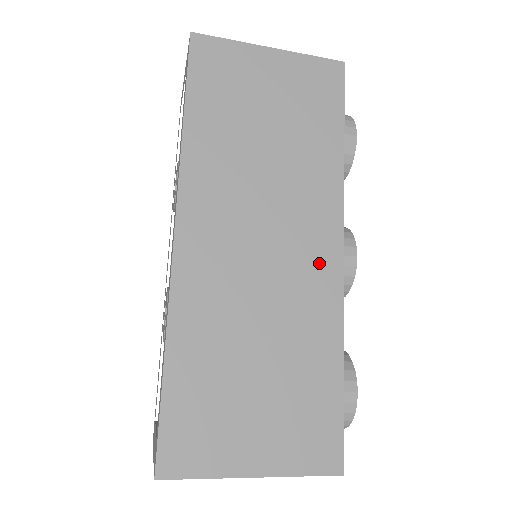
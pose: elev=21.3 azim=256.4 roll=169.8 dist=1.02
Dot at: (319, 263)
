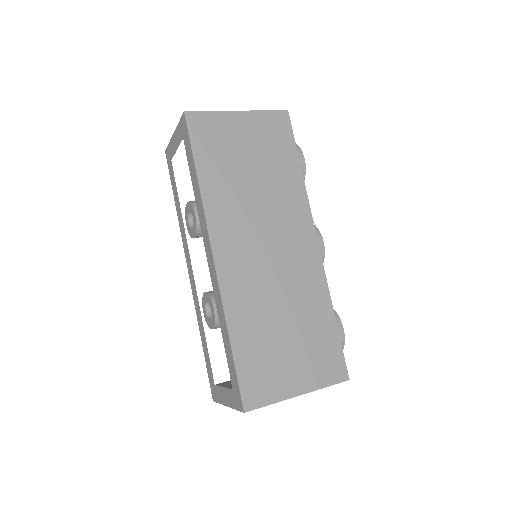
Dot at: (305, 253)
